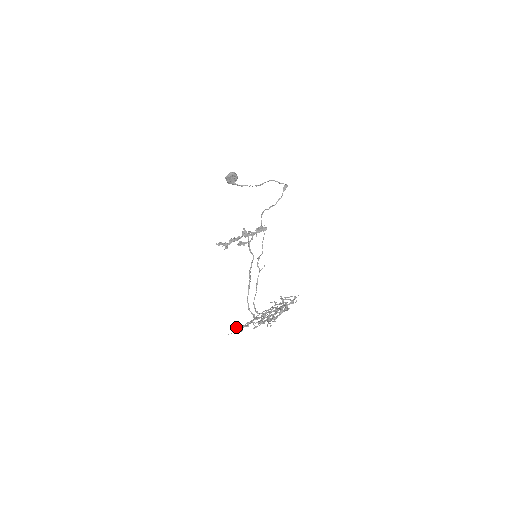
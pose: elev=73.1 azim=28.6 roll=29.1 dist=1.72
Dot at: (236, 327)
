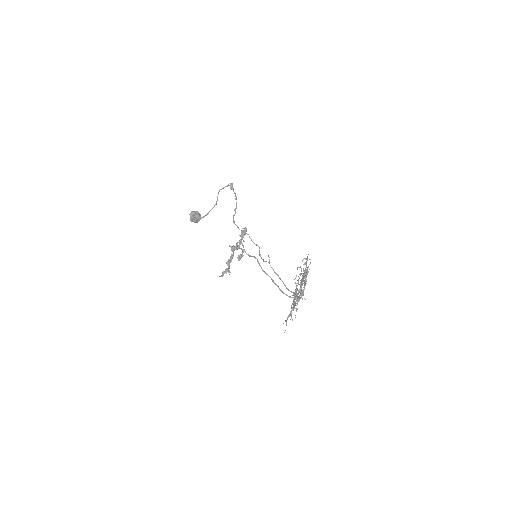
Dot at: (283, 323)
